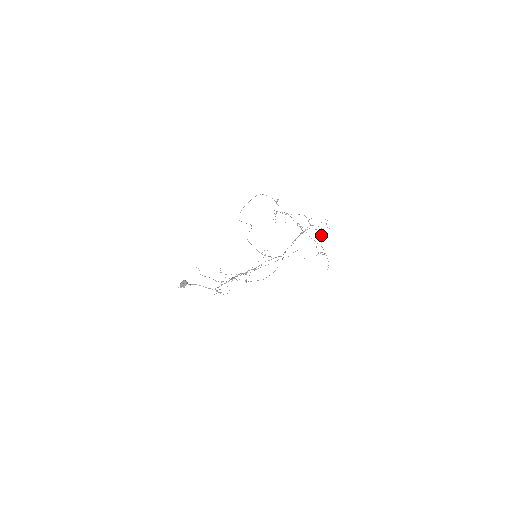
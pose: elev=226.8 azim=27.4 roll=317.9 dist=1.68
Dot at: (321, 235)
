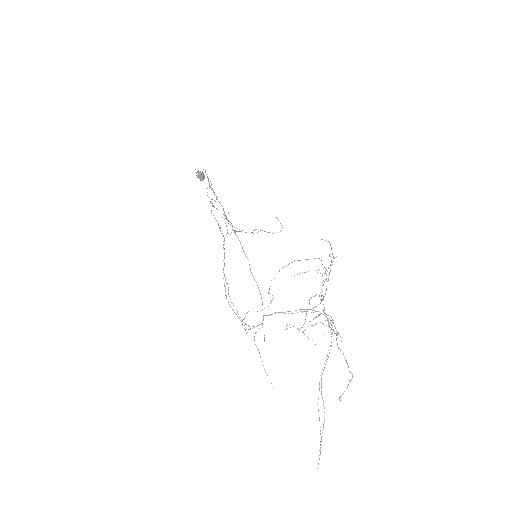
Dot at: occluded
